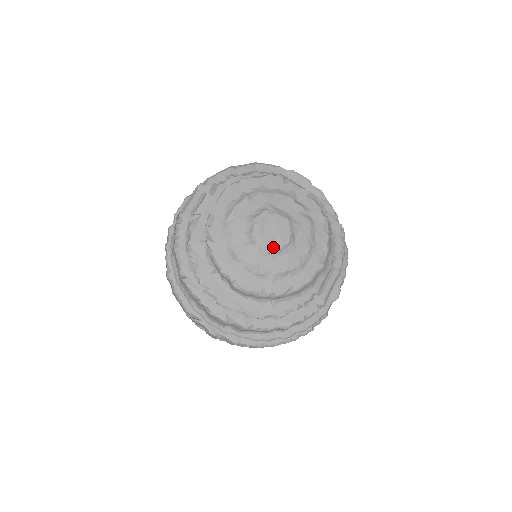
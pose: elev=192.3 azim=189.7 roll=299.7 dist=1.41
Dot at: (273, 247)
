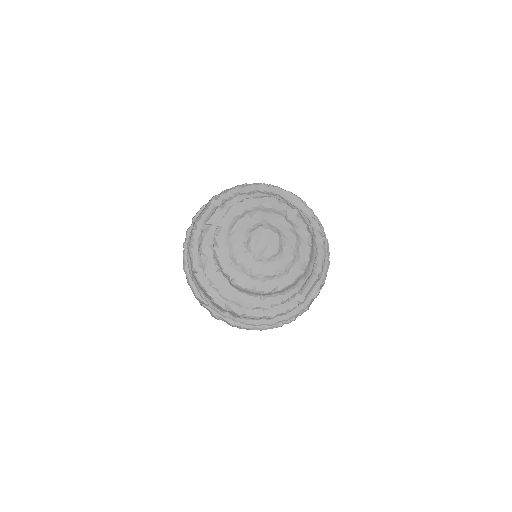
Dot at: (264, 256)
